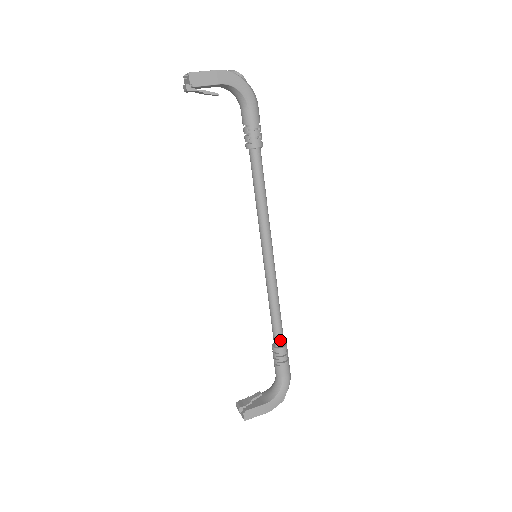
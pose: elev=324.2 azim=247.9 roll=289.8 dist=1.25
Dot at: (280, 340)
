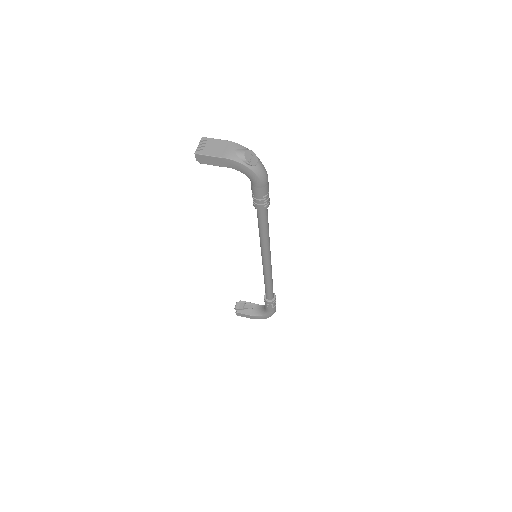
Dot at: (268, 297)
